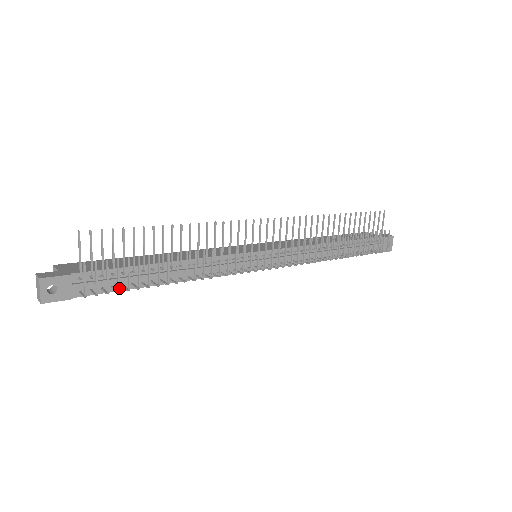
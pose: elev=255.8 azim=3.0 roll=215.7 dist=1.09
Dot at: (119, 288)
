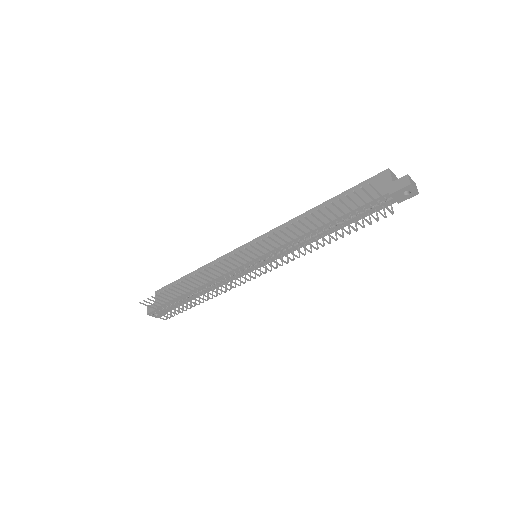
Dot at: (176, 314)
